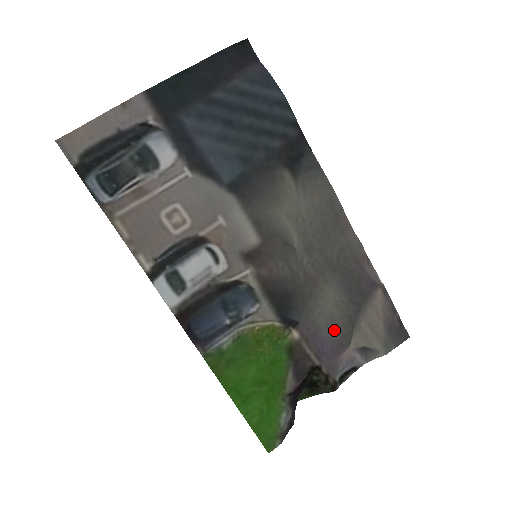
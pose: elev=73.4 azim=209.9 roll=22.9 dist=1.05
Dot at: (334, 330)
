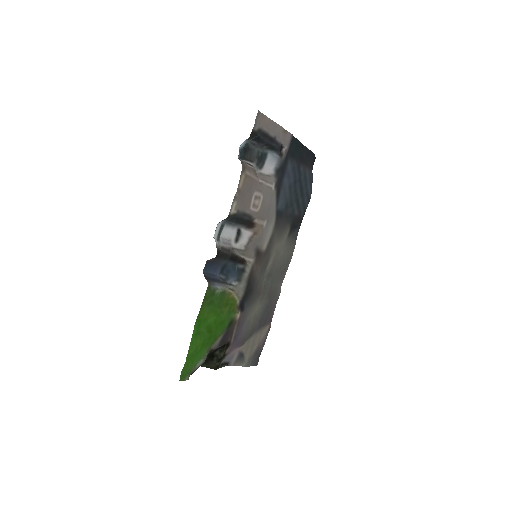
Dot at: (245, 330)
